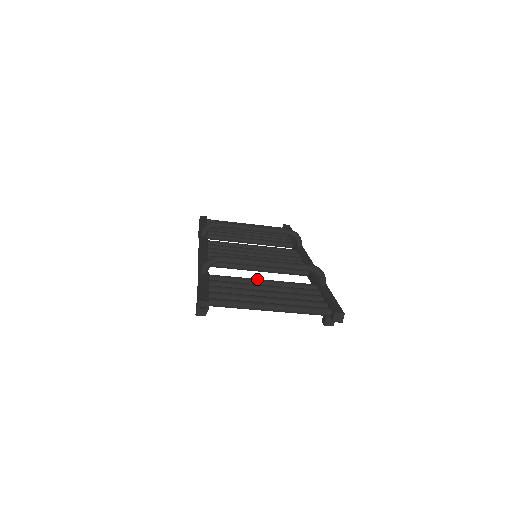
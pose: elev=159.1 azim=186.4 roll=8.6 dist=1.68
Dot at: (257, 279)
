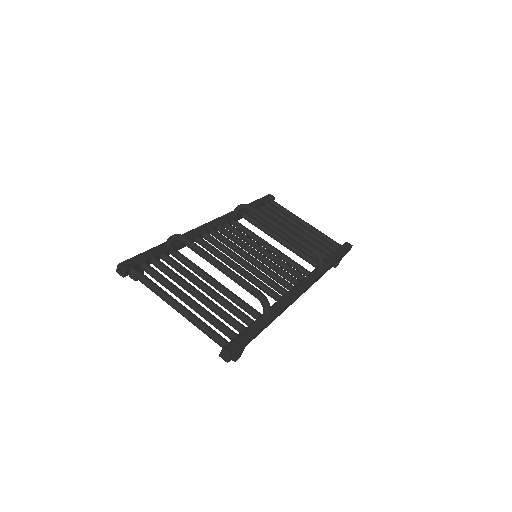
Dot at: (209, 276)
